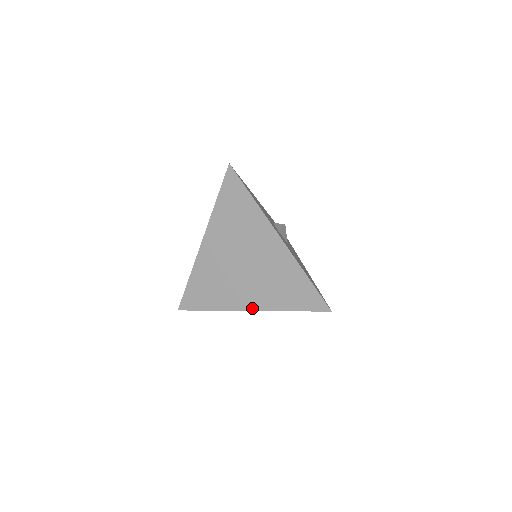
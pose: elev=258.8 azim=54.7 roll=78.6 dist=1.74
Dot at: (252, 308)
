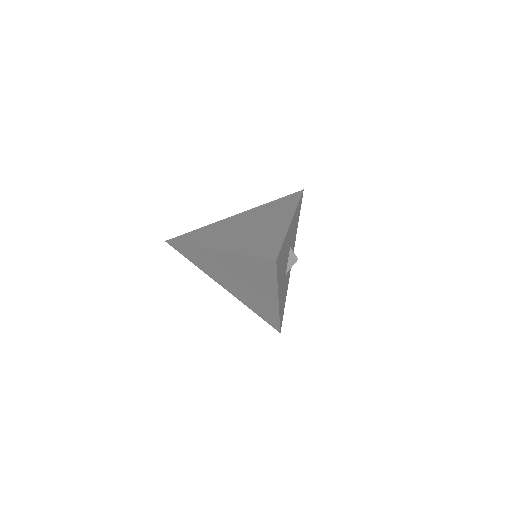
Dot at: (218, 248)
